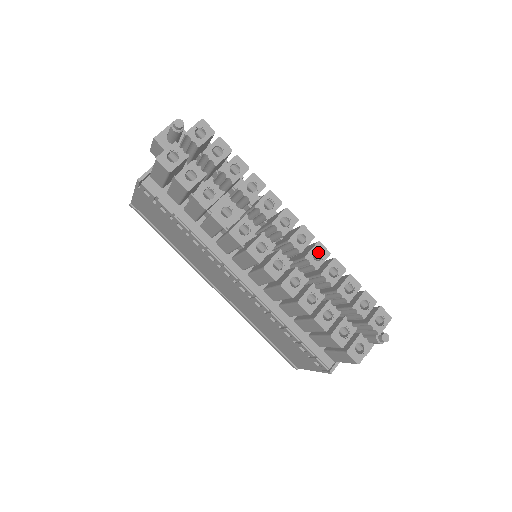
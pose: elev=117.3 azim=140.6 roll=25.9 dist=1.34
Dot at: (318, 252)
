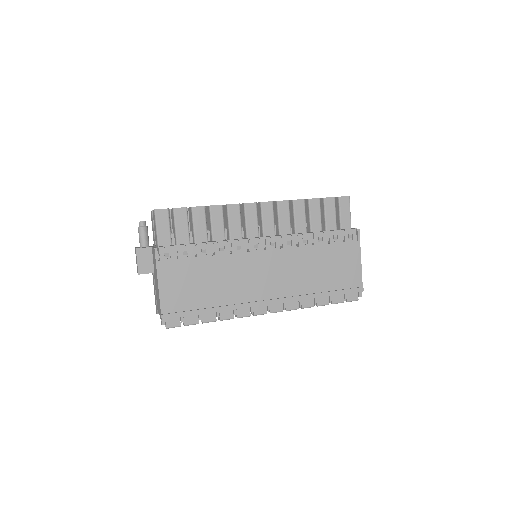
Dot at: occluded
